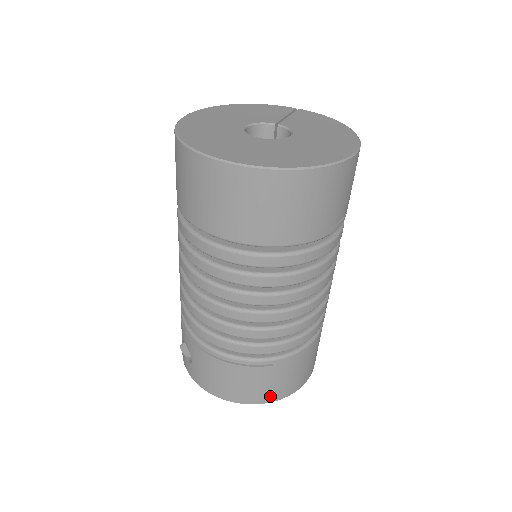
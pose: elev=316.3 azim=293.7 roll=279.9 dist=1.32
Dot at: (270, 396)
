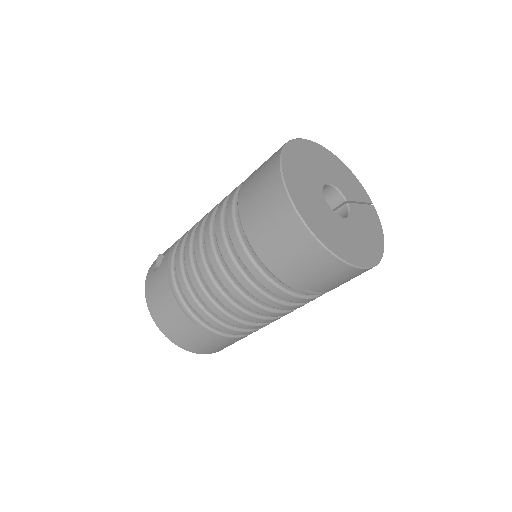
Dot at: (175, 338)
